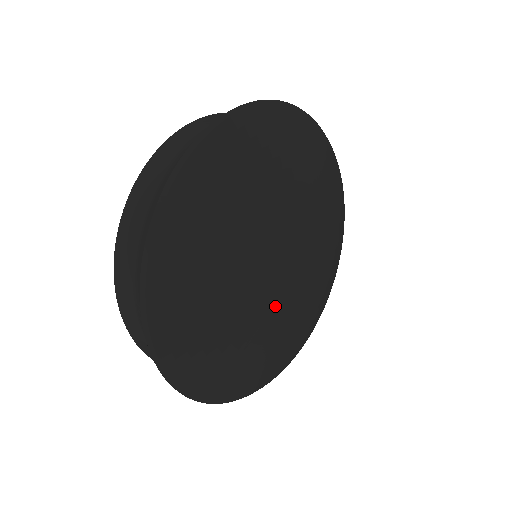
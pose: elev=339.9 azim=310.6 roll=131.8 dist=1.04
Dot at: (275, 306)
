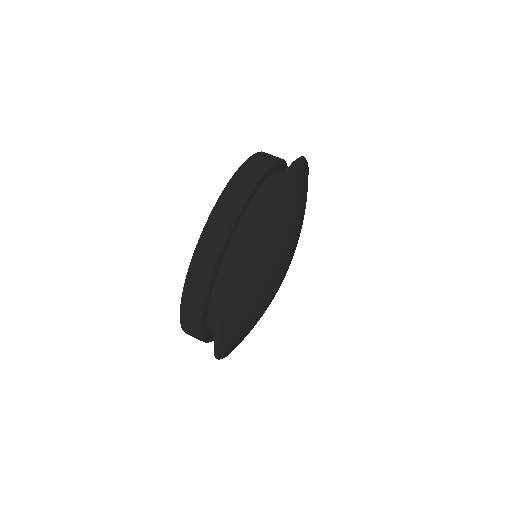
Dot at: occluded
